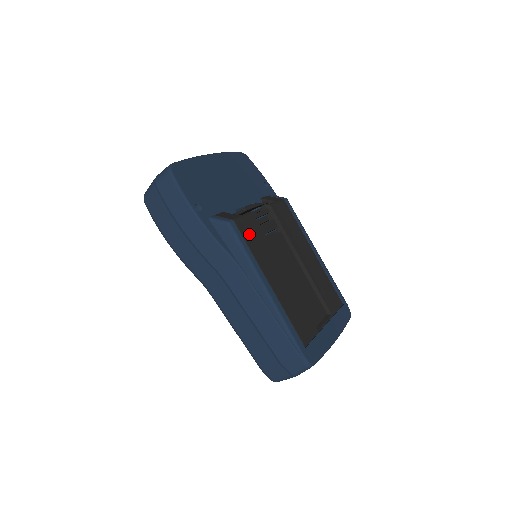
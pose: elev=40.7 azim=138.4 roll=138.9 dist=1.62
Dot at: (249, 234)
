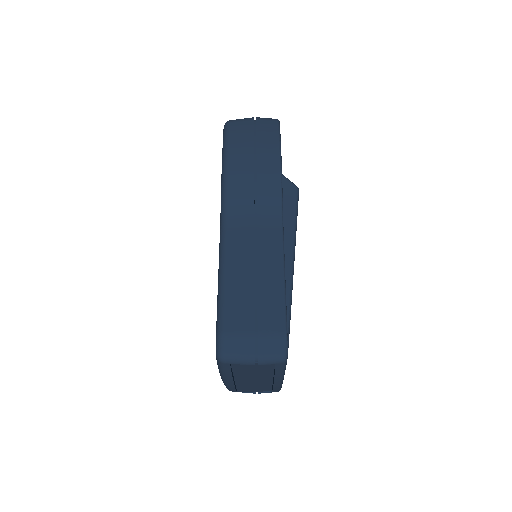
Dot at: occluded
